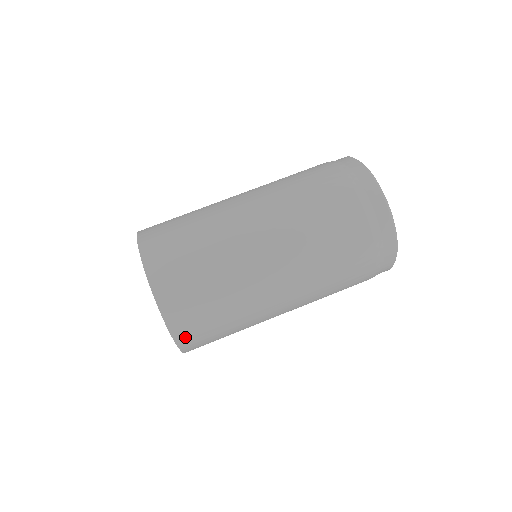
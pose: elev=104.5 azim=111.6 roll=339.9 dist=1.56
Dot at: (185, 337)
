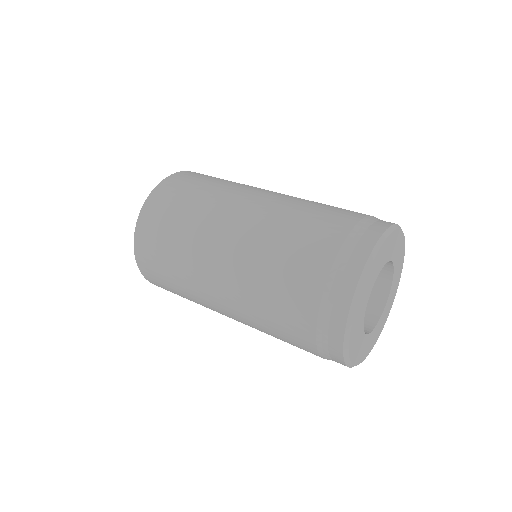
Dot at: (157, 198)
